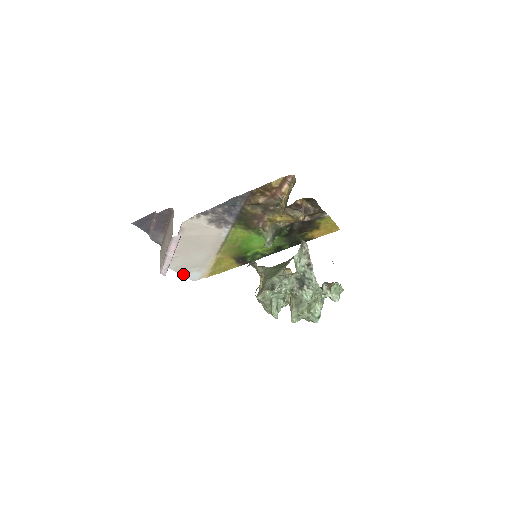
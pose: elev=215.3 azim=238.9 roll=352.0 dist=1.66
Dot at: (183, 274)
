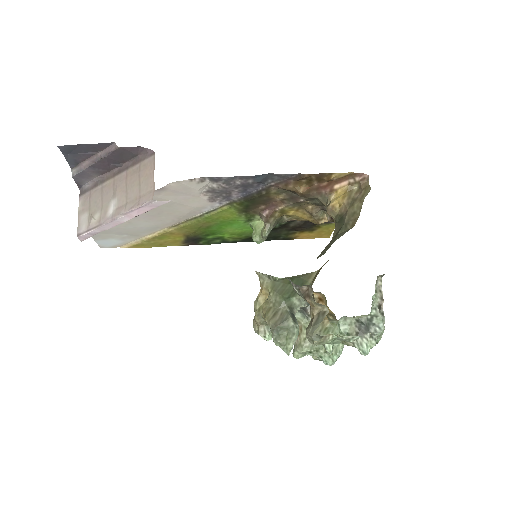
Dot at: (96, 238)
